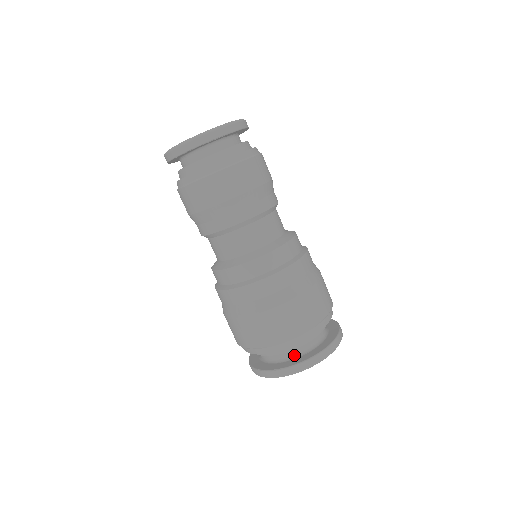
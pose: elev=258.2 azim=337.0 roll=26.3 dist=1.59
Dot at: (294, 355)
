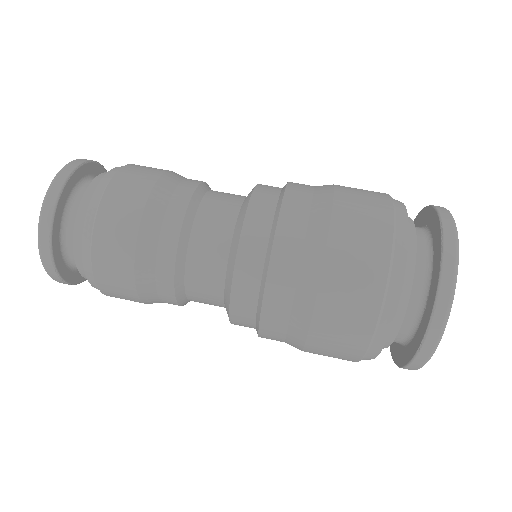
Dot at: (424, 232)
